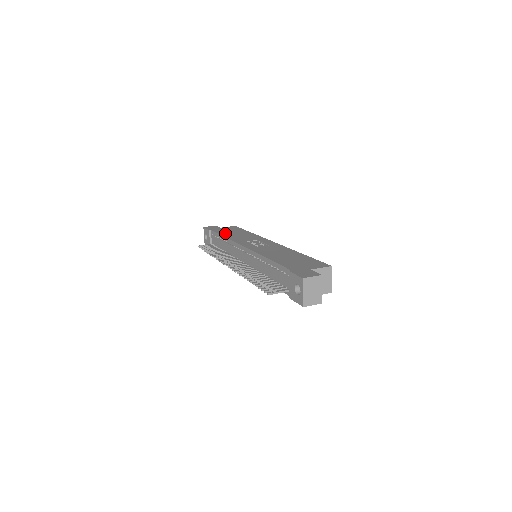
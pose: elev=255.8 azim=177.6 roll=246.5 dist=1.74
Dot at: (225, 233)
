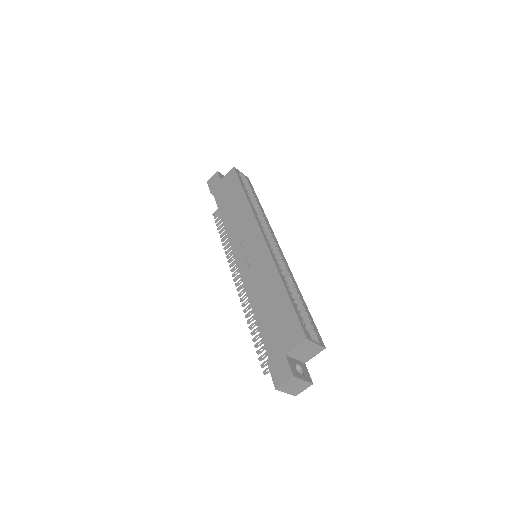
Dot at: (223, 207)
